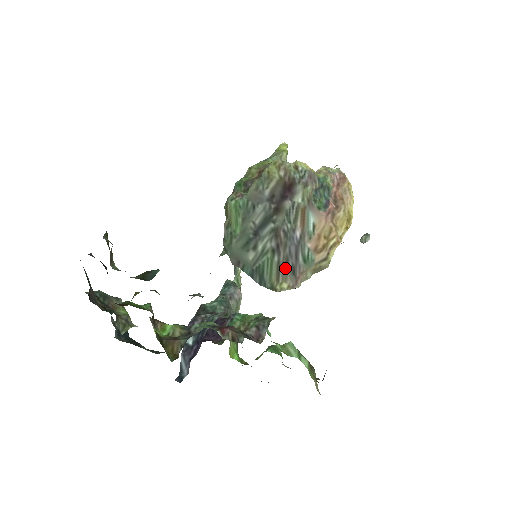
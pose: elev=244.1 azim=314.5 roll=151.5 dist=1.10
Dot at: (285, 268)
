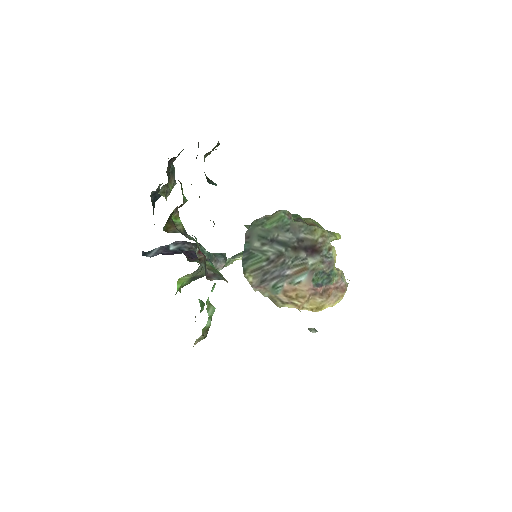
Dot at: (262, 274)
